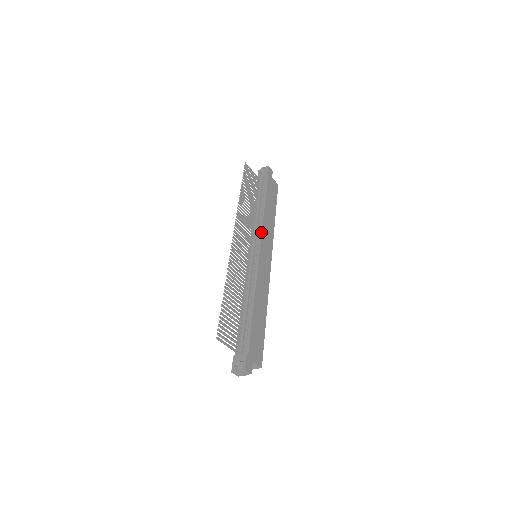
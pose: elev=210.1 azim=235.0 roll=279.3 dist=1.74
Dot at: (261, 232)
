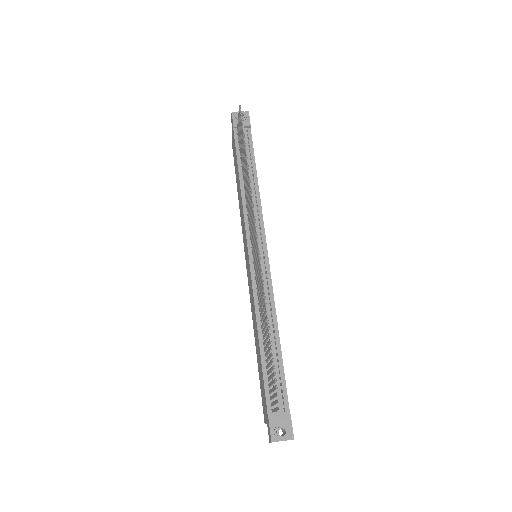
Dot at: (263, 222)
